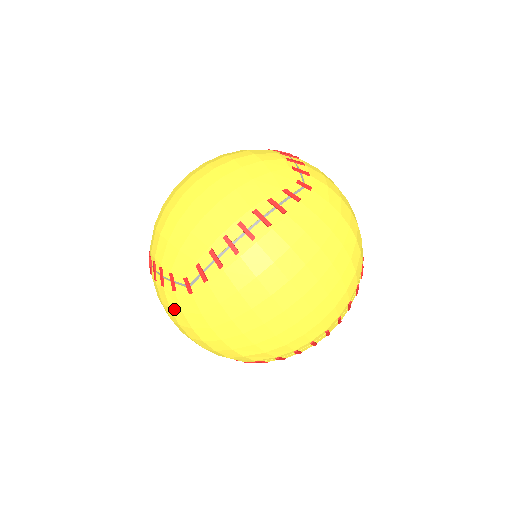
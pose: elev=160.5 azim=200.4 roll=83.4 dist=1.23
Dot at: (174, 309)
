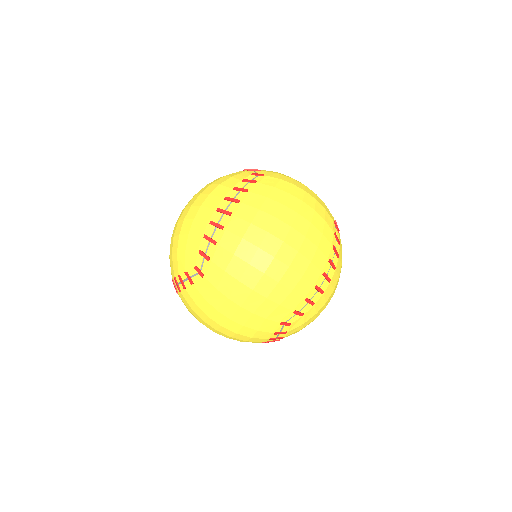
Dot at: occluded
